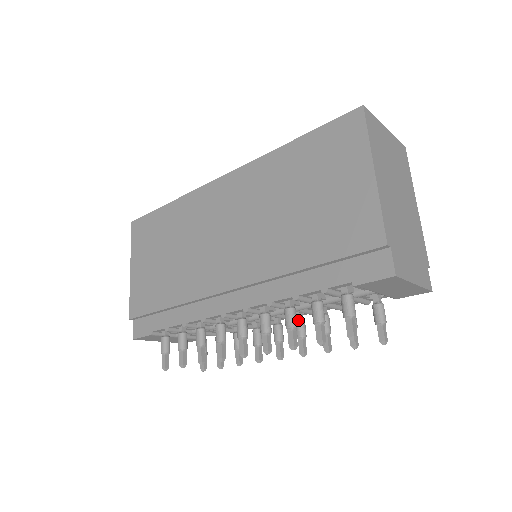
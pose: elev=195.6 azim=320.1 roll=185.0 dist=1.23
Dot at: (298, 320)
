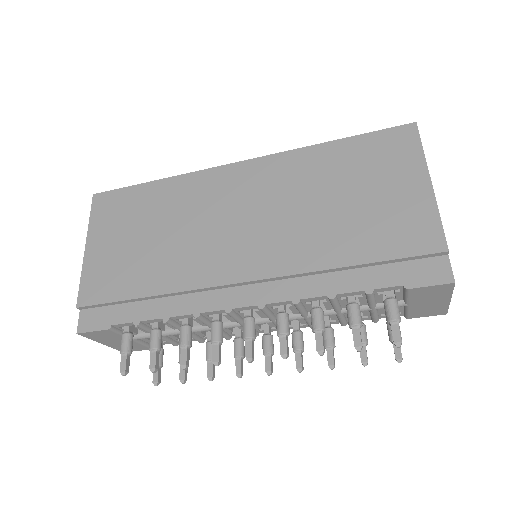
Dot at: (297, 331)
